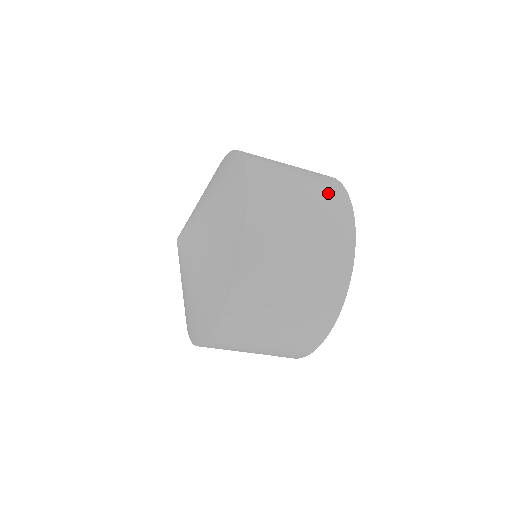
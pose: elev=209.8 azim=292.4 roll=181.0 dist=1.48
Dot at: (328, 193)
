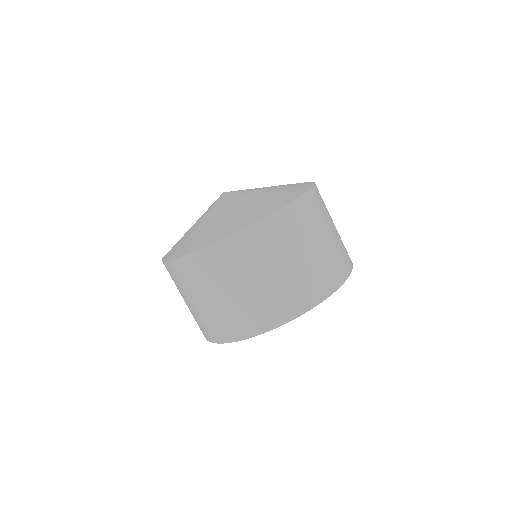
Dot at: occluded
